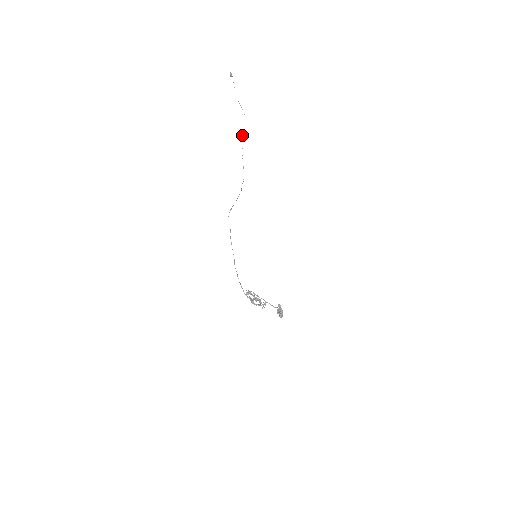
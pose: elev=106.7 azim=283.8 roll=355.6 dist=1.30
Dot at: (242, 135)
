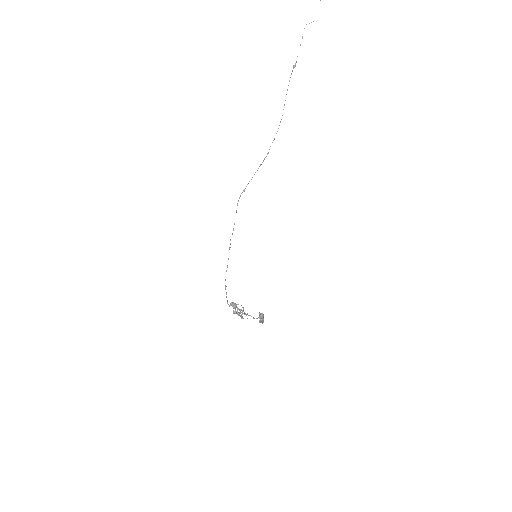
Dot at: occluded
